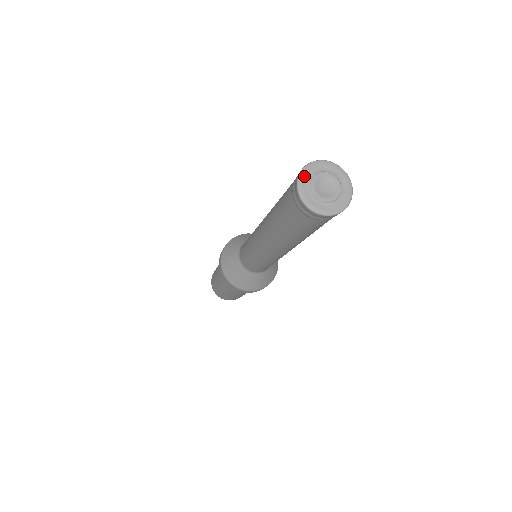
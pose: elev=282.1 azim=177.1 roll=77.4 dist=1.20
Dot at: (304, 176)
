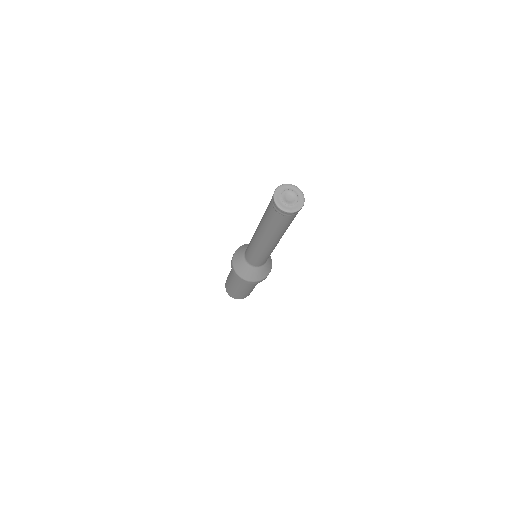
Dot at: (284, 186)
